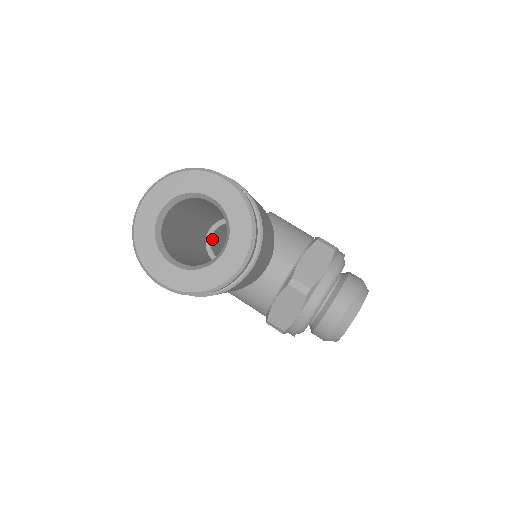
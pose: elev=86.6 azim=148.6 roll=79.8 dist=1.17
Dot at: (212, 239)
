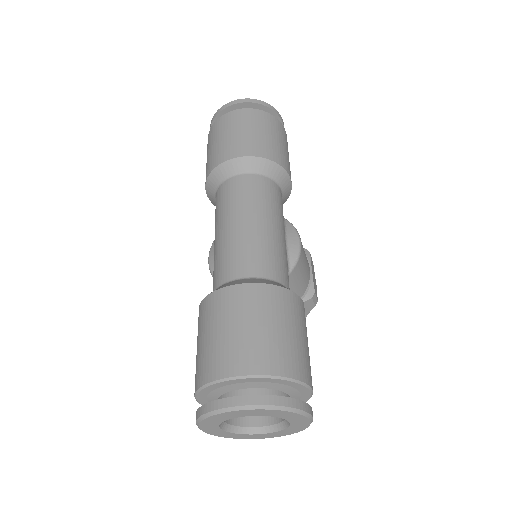
Dot at: occluded
